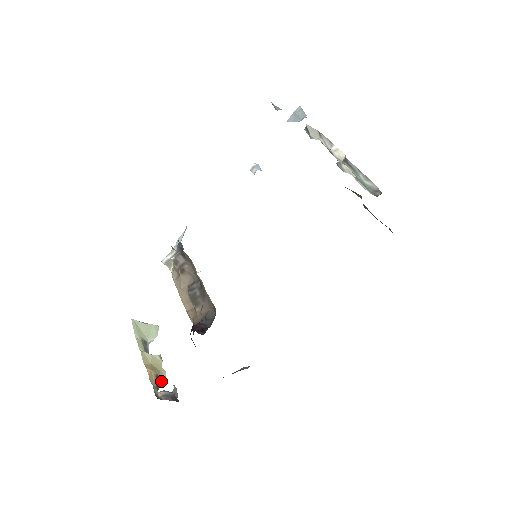
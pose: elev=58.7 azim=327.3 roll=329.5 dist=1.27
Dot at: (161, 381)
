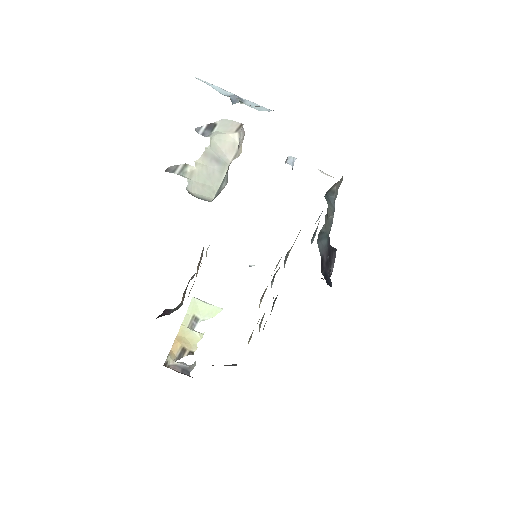
Dot at: (186, 354)
